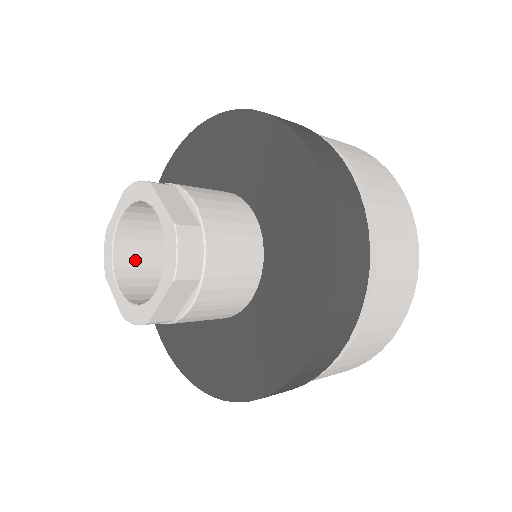
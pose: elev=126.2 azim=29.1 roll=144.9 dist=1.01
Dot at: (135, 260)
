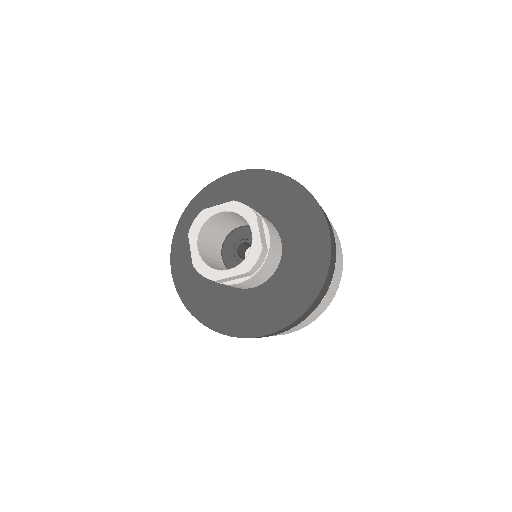
Dot at: (207, 233)
